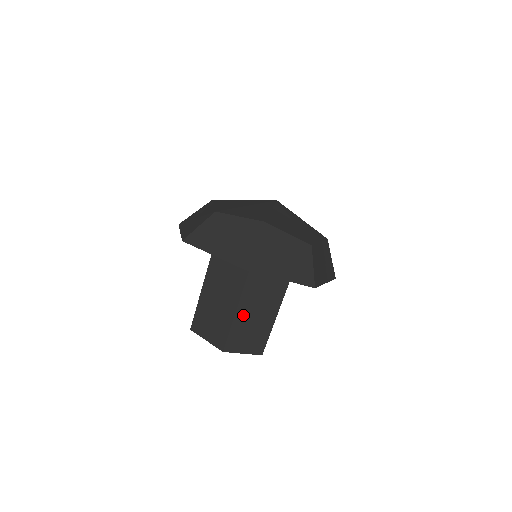
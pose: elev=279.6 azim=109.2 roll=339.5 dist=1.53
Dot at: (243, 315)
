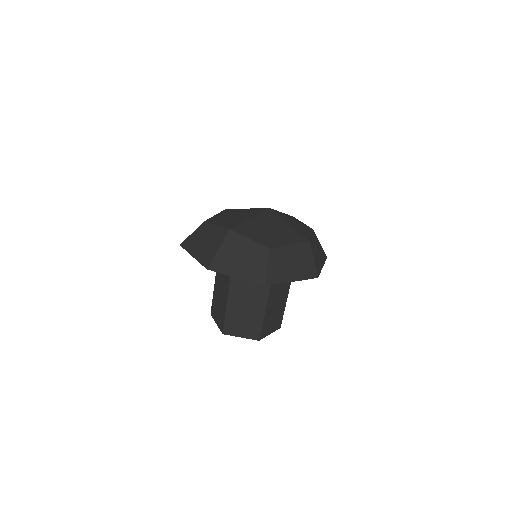
Dot at: (234, 305)
